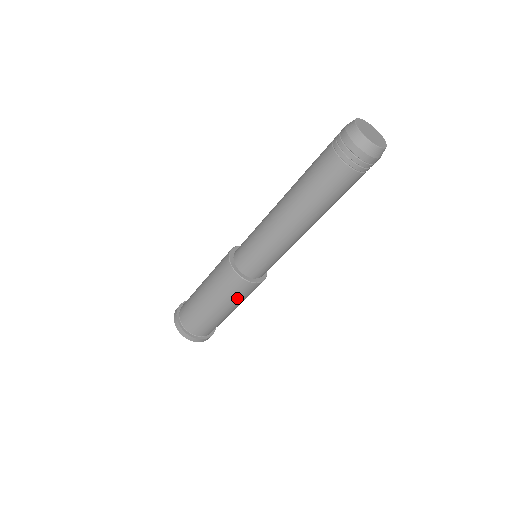
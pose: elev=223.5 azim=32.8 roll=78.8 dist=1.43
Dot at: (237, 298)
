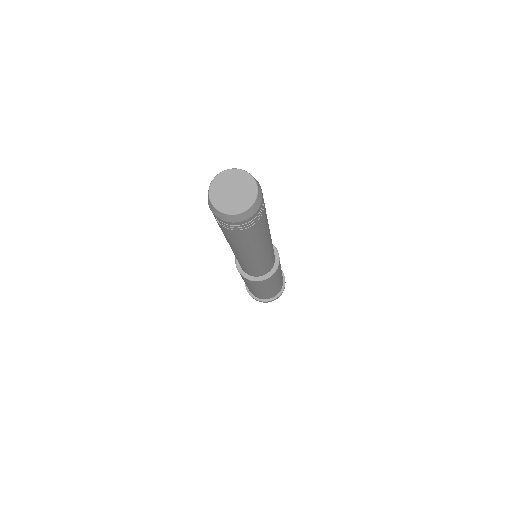
Dot at: (275, 280)
